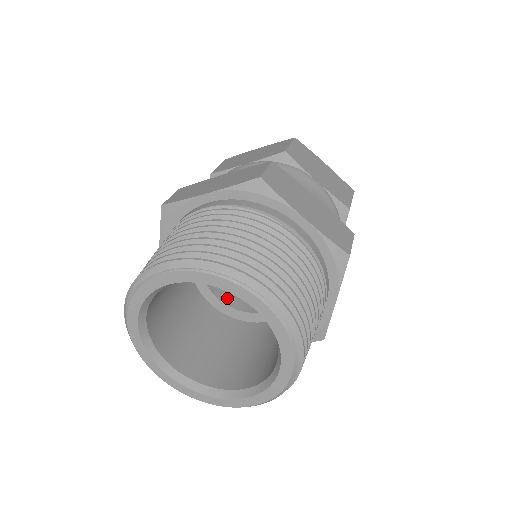
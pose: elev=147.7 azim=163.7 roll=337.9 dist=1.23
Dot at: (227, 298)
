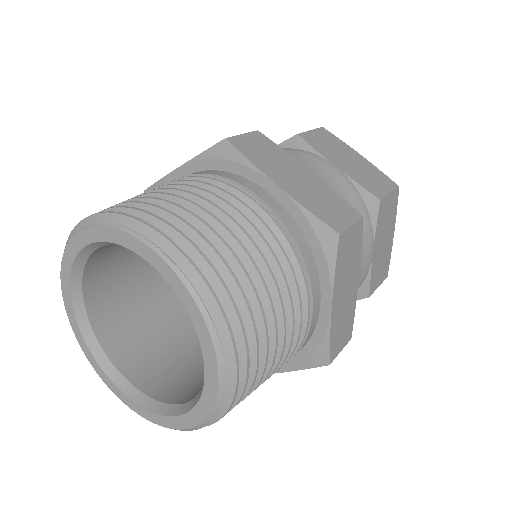
Dot at: occluded
